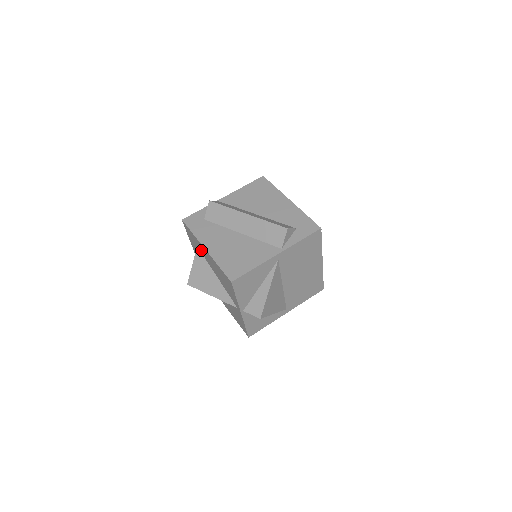
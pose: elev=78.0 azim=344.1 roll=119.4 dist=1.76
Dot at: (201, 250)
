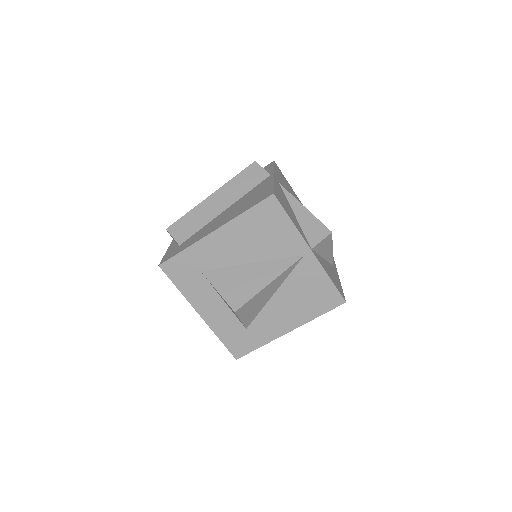
Dot at: (209, 260)
